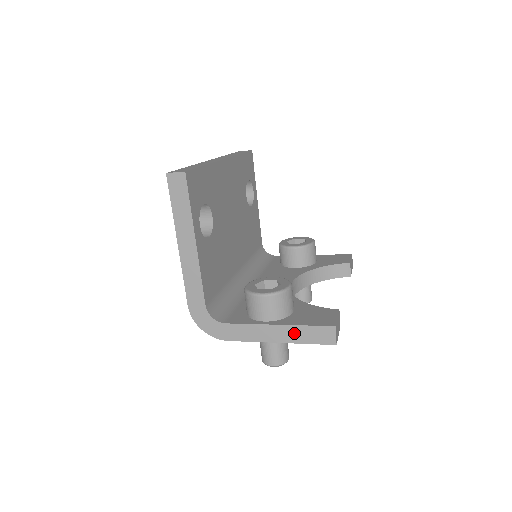
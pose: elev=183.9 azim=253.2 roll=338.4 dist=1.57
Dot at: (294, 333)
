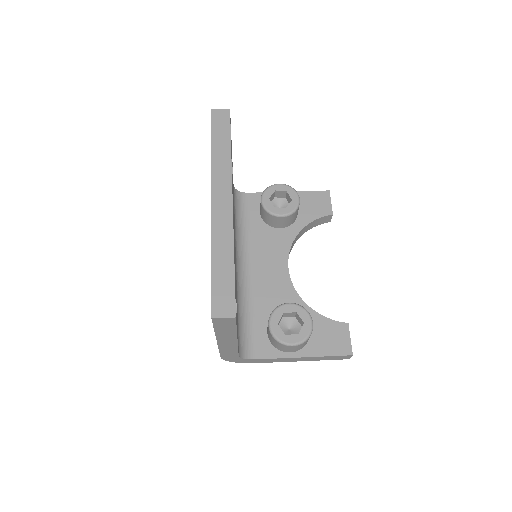
Dot at: (317, 358)
